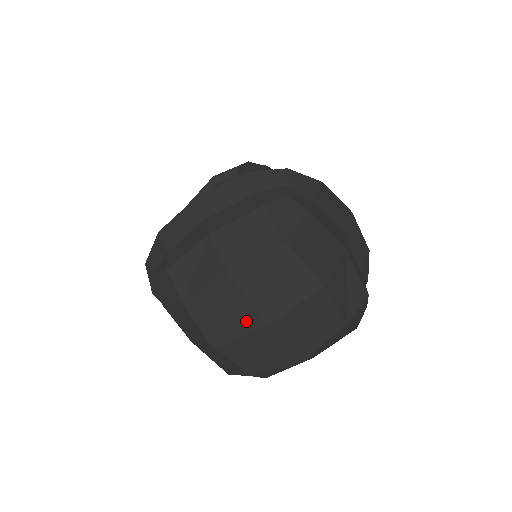
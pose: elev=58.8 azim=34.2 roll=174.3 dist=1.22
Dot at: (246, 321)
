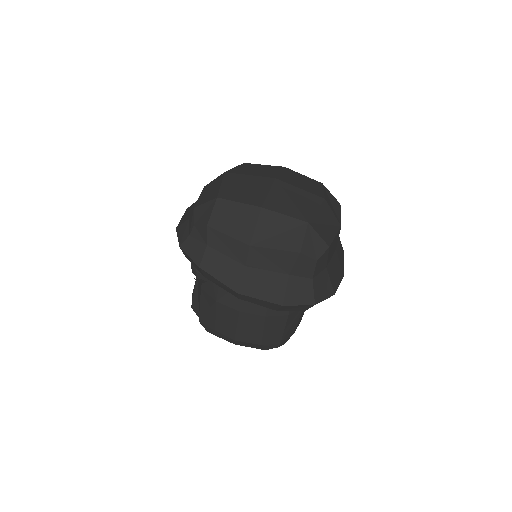
Dot at: (262, 183)
